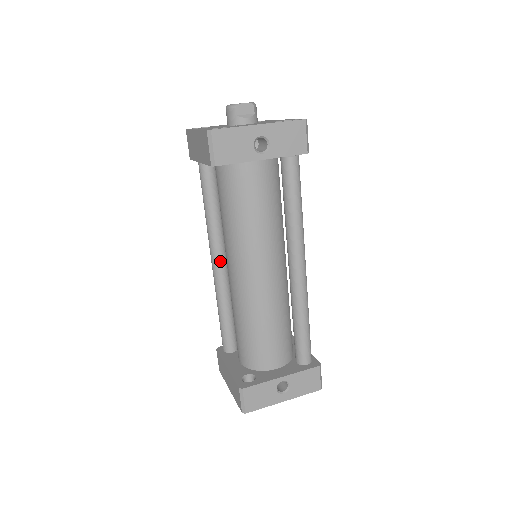
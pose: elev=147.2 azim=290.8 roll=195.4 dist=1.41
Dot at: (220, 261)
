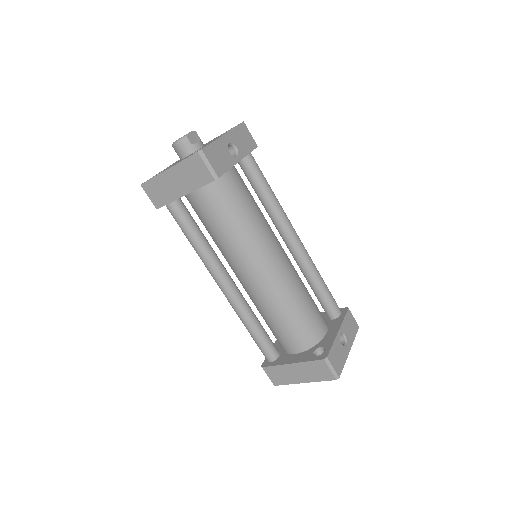
Dot at: (230, 281)
